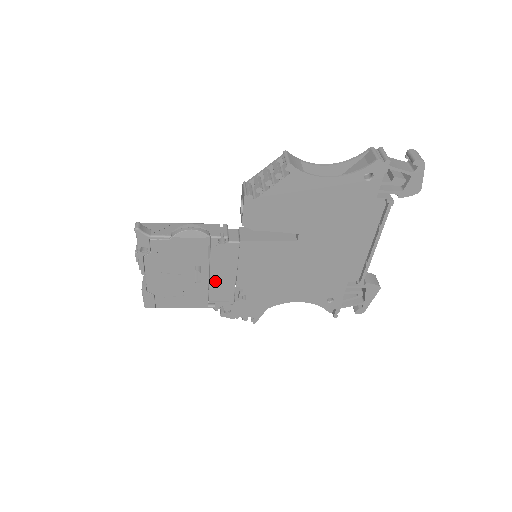
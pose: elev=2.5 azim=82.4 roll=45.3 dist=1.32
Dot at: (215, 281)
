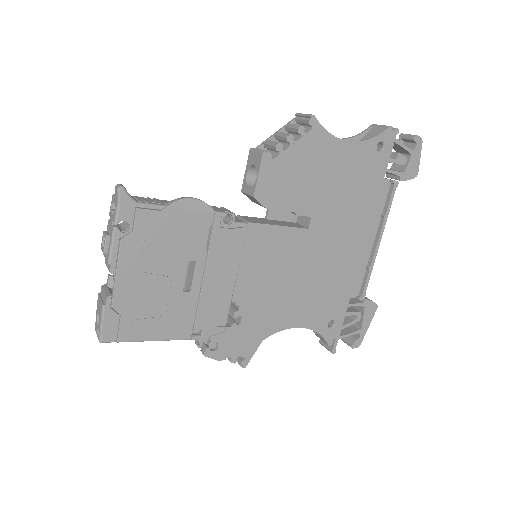
Dot at: (208, 289)
